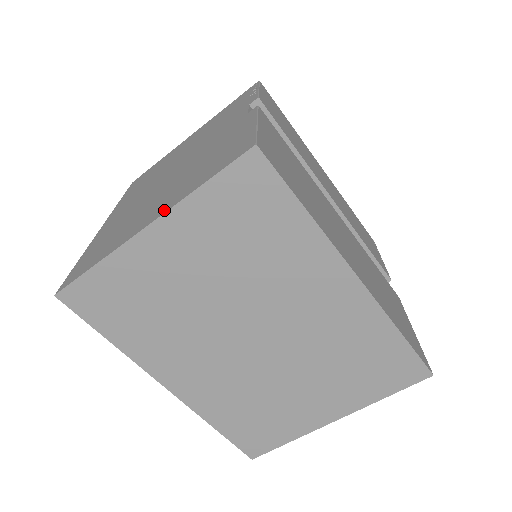
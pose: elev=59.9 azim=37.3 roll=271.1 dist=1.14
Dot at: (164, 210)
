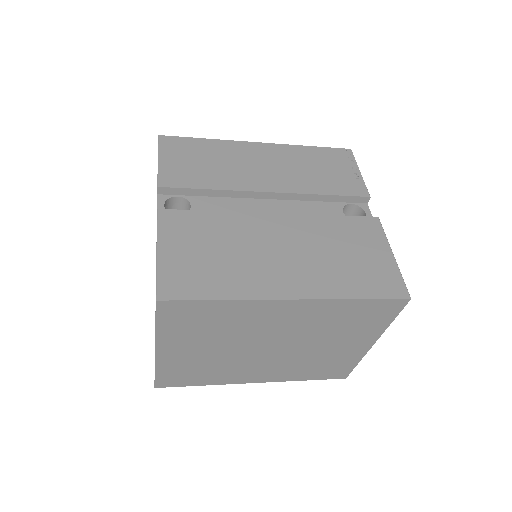
Dot at: occluded
